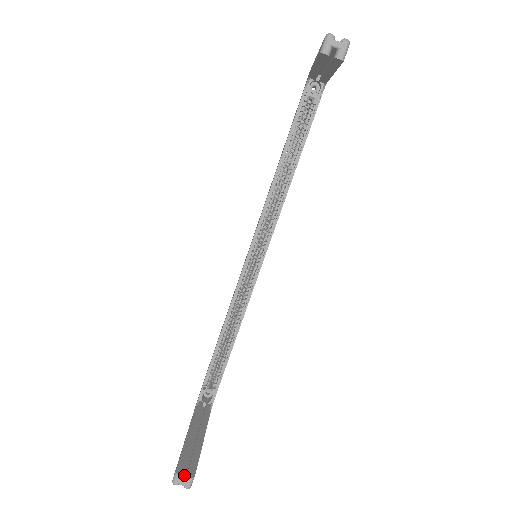
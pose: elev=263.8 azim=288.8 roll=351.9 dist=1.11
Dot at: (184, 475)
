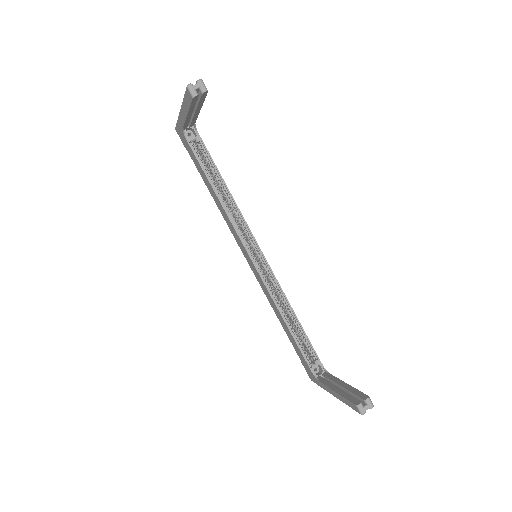
Dot at: (362, 404)
